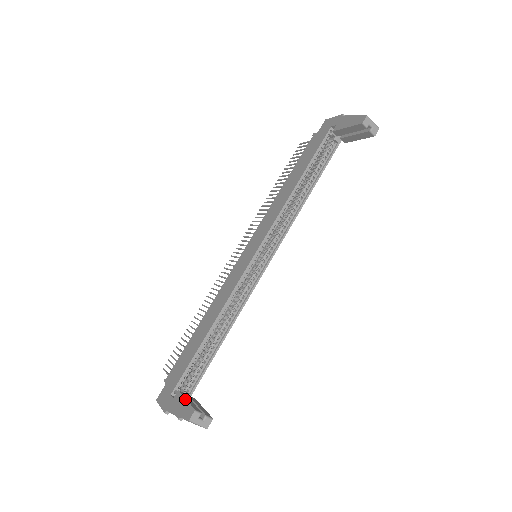
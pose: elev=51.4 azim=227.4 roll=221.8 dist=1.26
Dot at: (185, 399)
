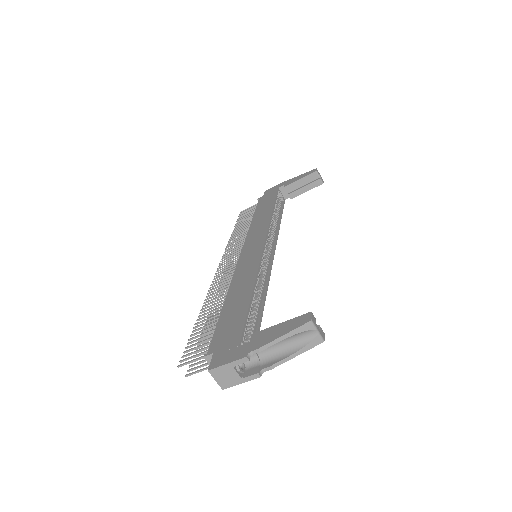
Dot at: (279, 323)
